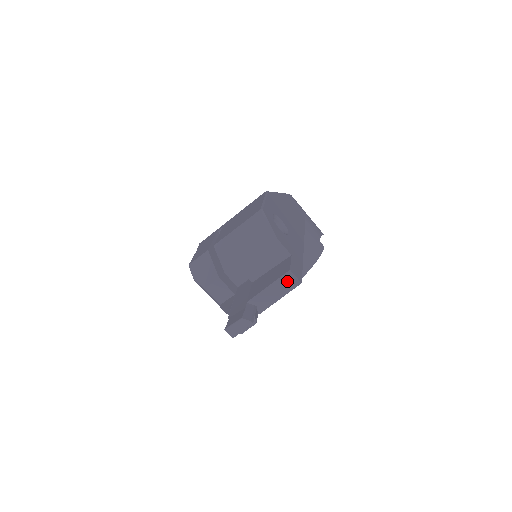
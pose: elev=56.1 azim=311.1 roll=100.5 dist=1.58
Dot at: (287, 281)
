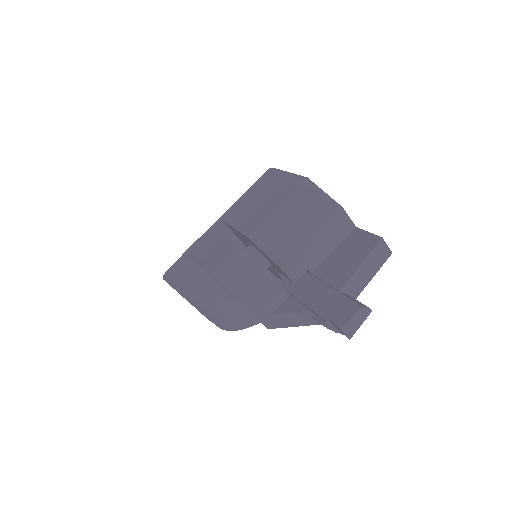
Dot at: (379, 253)
